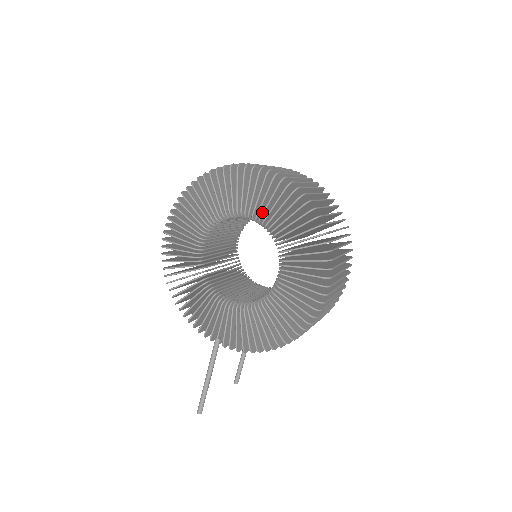
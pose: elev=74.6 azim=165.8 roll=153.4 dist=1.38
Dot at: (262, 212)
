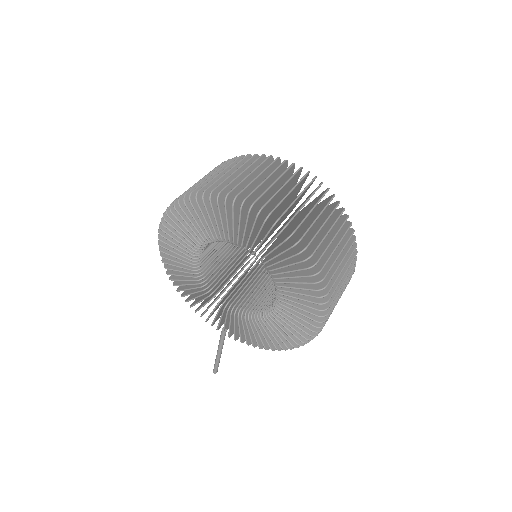
Dot at: (256, 243)
